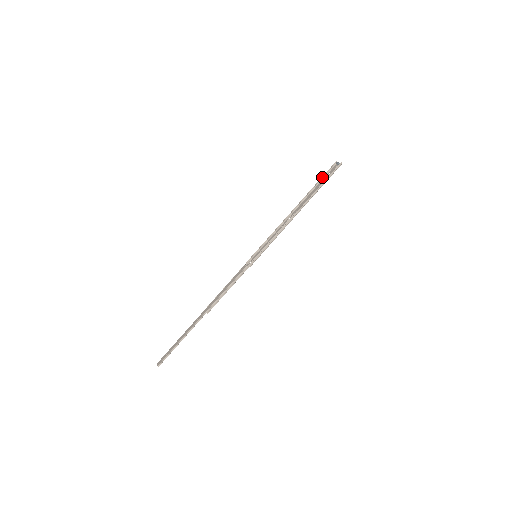
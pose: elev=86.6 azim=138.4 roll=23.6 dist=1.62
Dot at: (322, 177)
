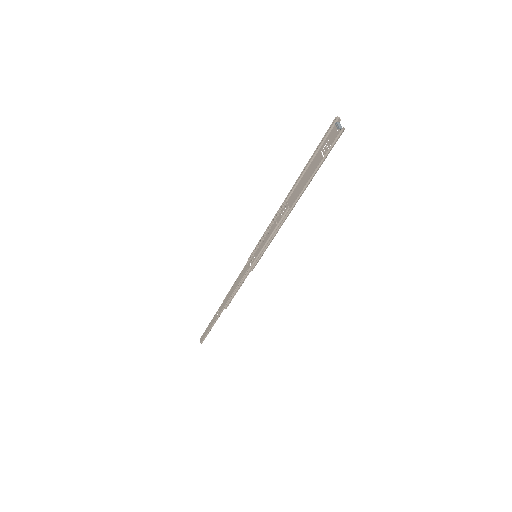
Dot at: (317, 146)
